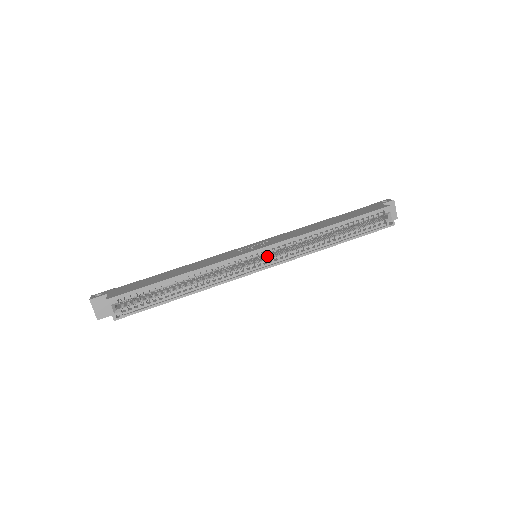
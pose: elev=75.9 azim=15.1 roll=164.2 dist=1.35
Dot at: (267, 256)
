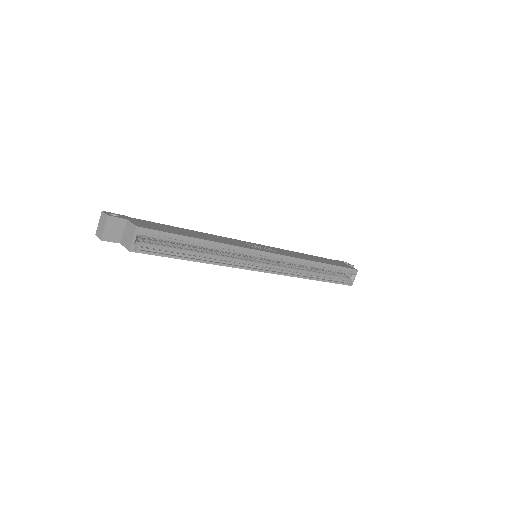
Dot at: (269, 261)
